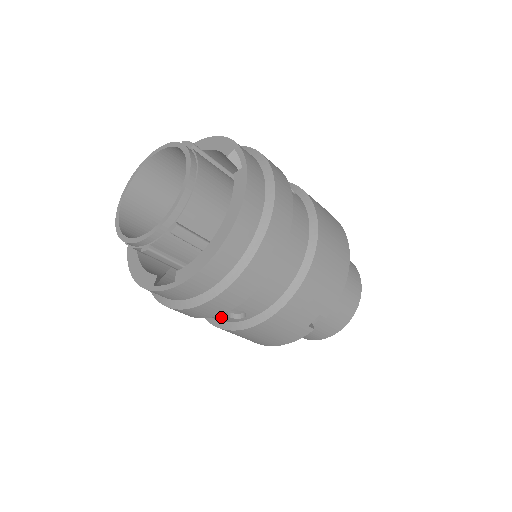
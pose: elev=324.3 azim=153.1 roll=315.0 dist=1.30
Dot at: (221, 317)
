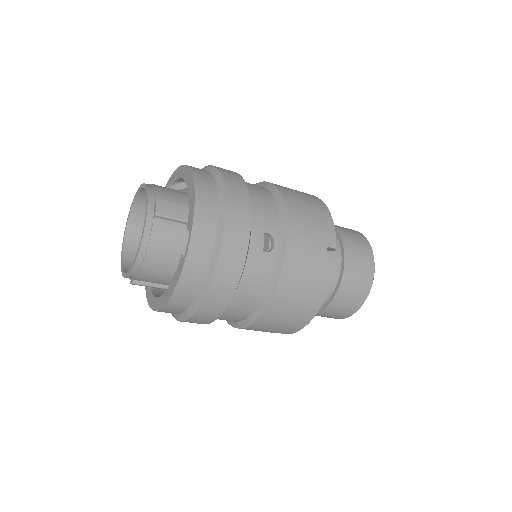
Dot at: occluded
